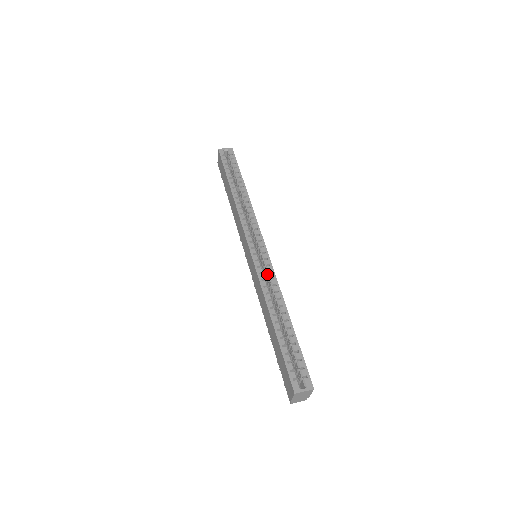
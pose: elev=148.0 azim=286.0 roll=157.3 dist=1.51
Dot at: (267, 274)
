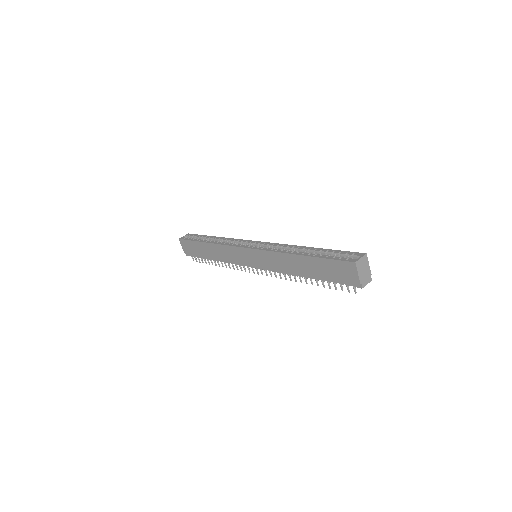
Dot at: (272, 248)
